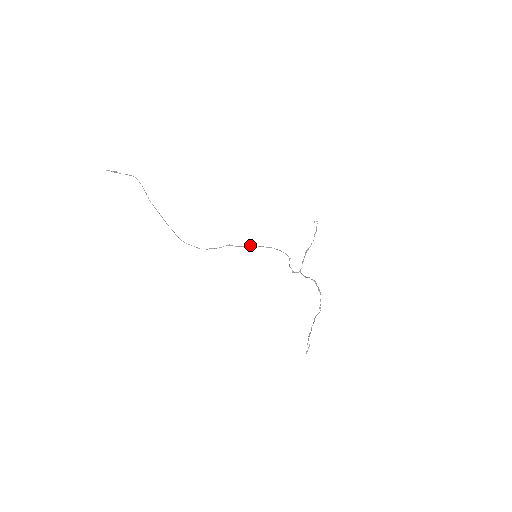
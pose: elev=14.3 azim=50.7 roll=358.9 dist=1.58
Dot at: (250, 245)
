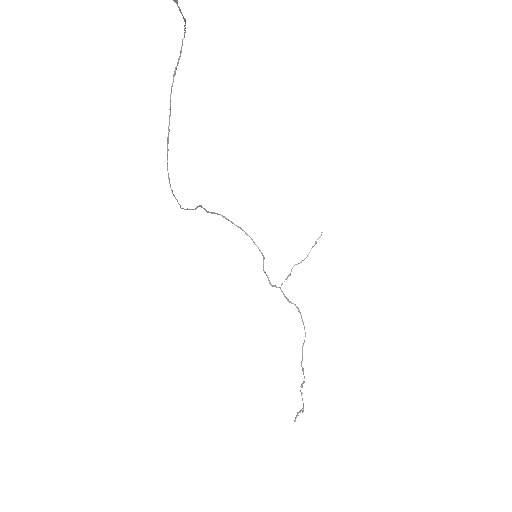
Dot at: occluded
